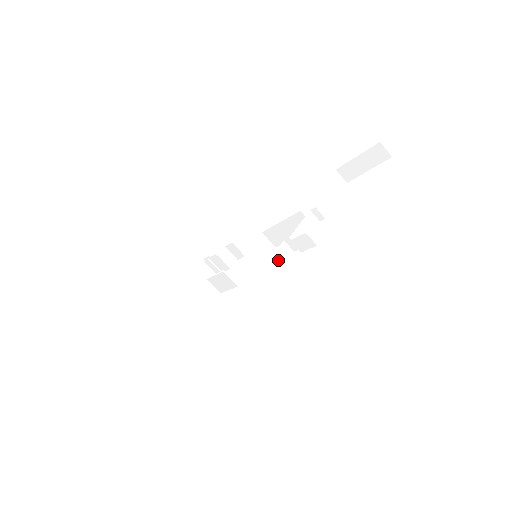
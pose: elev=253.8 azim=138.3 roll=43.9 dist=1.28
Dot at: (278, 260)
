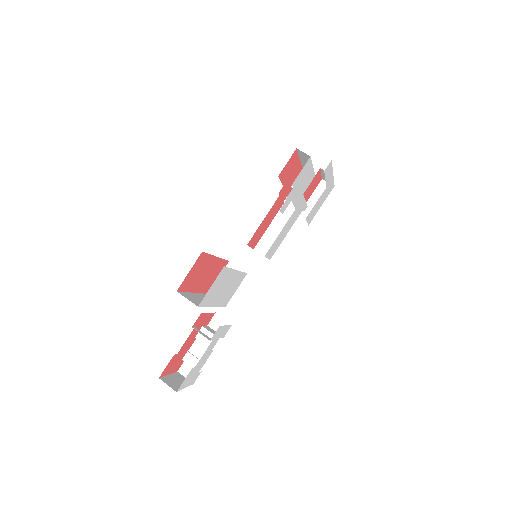
Dot at: occluded
